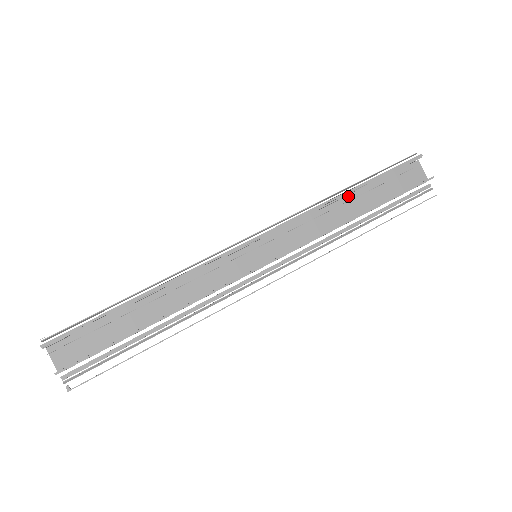
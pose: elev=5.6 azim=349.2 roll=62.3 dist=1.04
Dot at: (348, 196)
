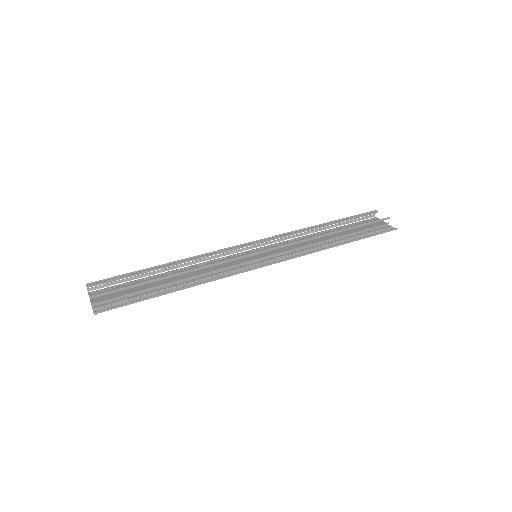
Dot at: (326, 232)
